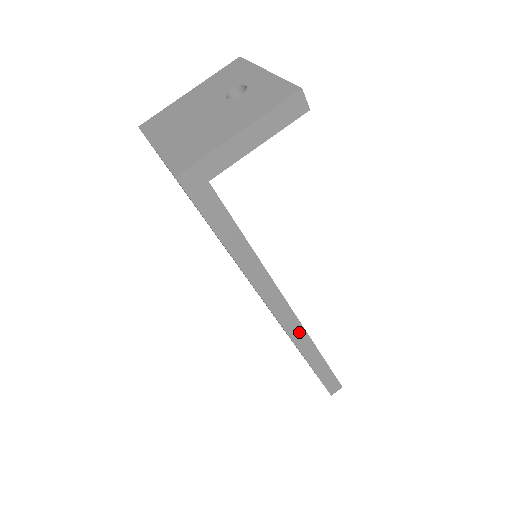
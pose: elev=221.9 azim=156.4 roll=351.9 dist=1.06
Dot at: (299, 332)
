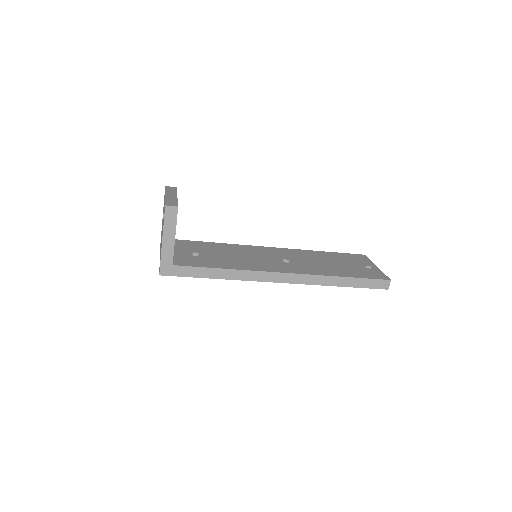
Dot at: (306, 278)
